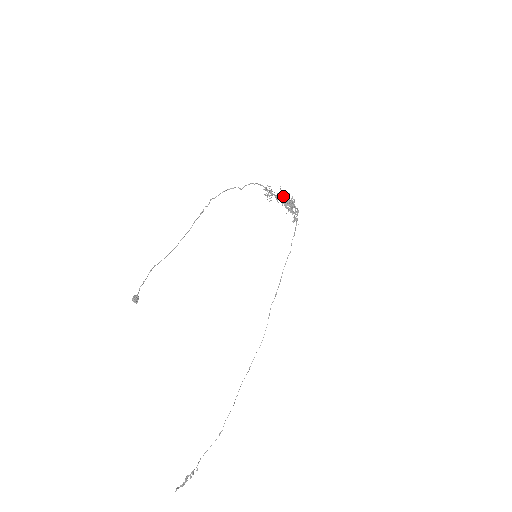
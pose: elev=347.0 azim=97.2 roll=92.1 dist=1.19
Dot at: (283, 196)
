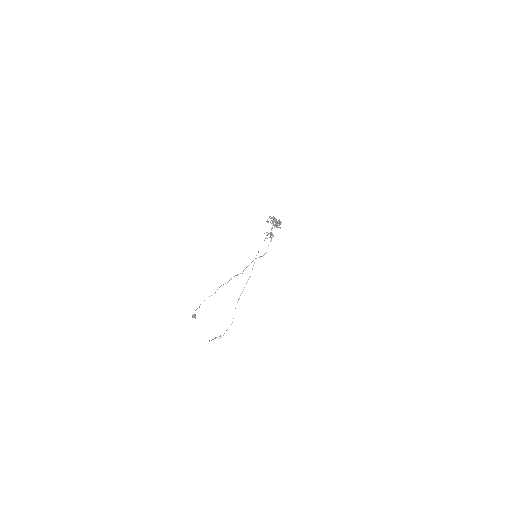
Dot at: (276, 226)
